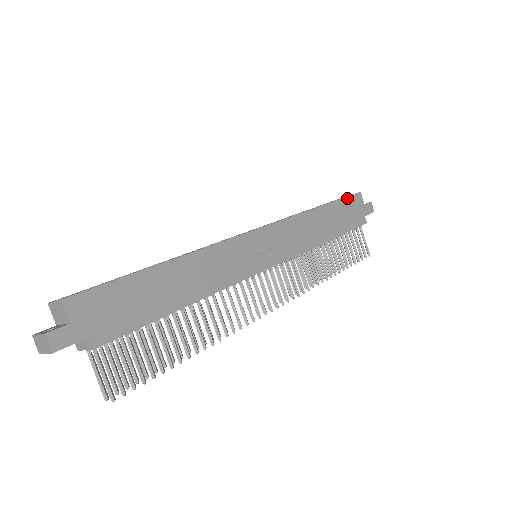
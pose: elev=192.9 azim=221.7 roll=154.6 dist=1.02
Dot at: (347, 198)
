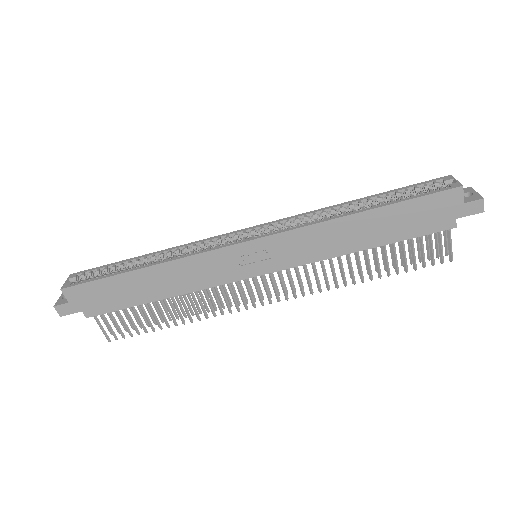
Dot at: (425, 197)
